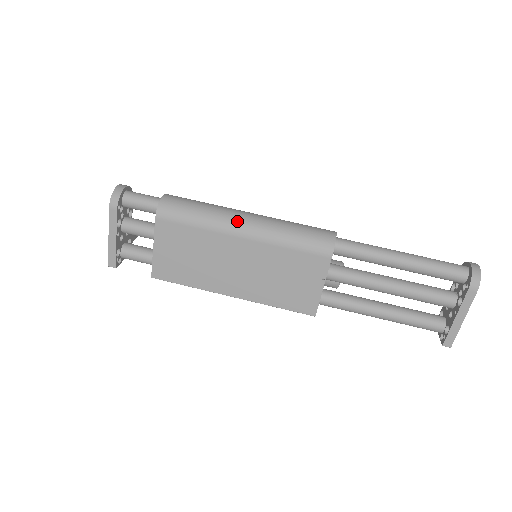
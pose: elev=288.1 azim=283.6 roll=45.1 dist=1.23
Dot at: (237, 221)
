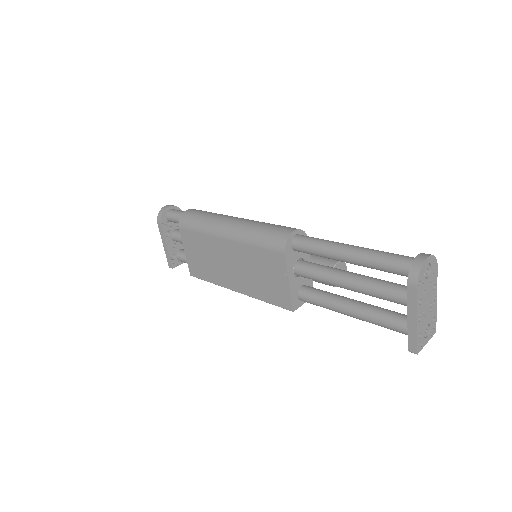
Dot at: (223, 226)
